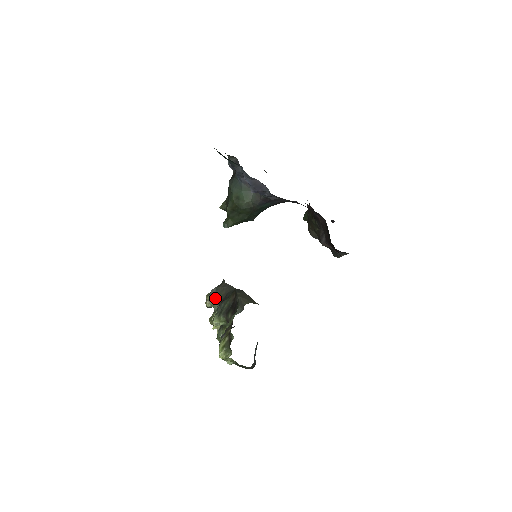
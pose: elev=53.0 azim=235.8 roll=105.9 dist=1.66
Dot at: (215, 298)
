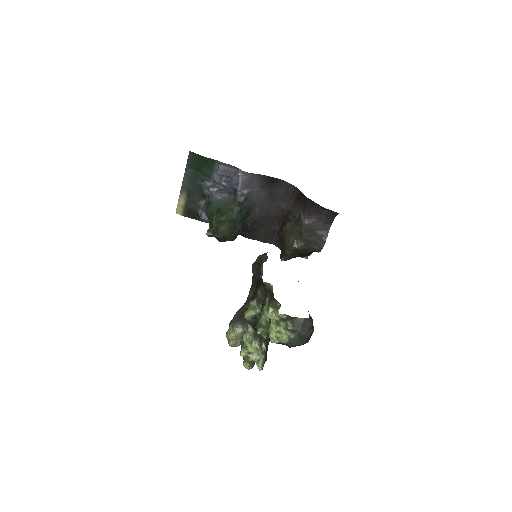
Dot at: (236, 323)
